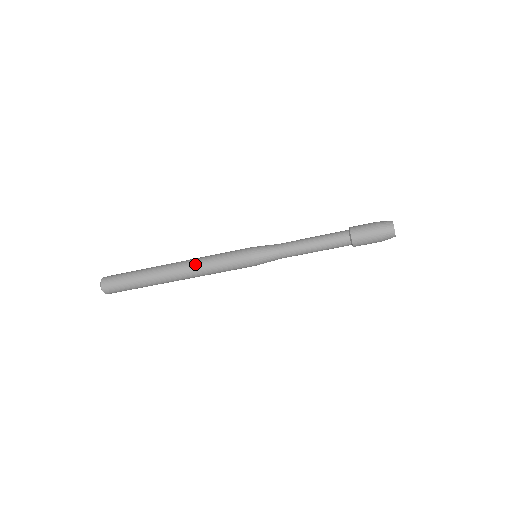
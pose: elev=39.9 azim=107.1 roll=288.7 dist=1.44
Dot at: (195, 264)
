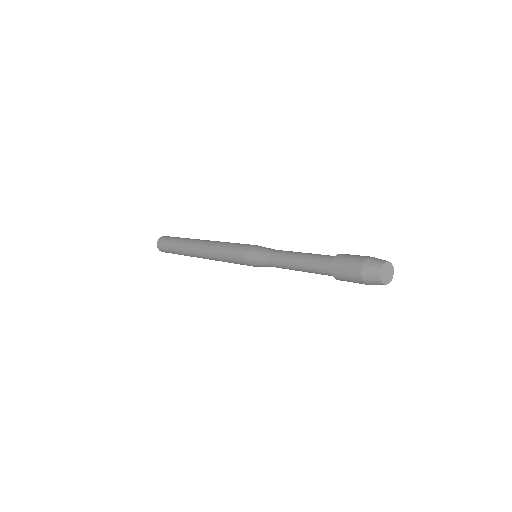
Dot at: (209, 255)
